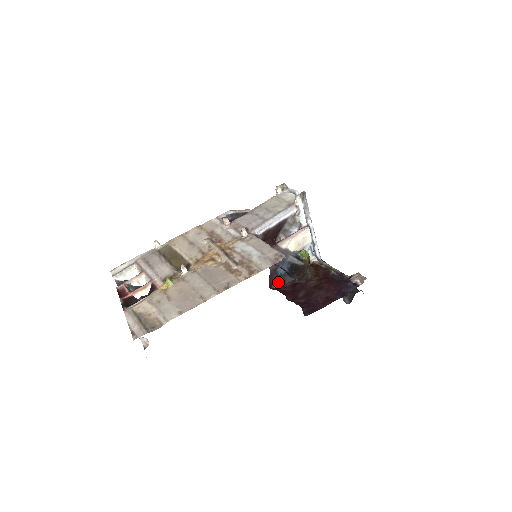
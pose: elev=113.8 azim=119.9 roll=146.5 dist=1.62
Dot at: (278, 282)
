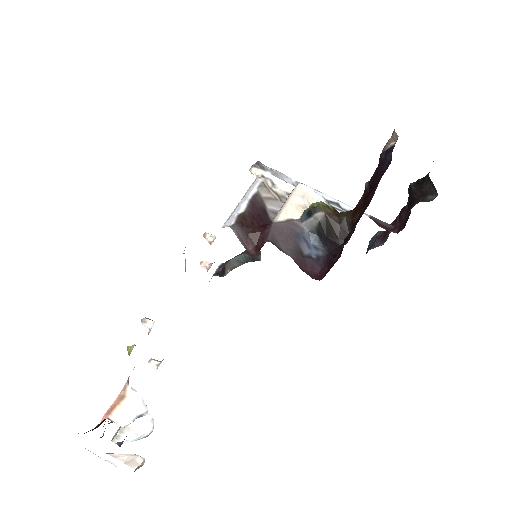
Dot at: (323, 267)
